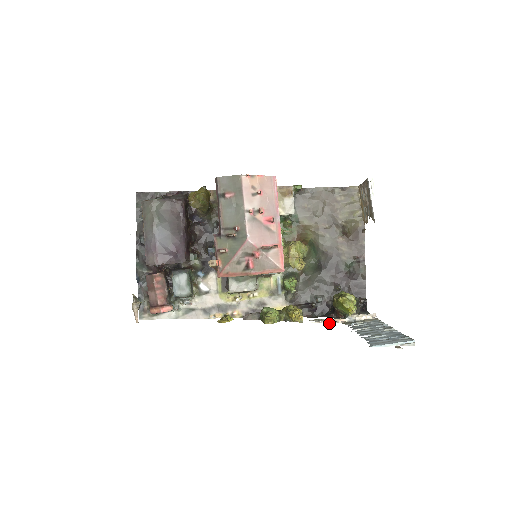
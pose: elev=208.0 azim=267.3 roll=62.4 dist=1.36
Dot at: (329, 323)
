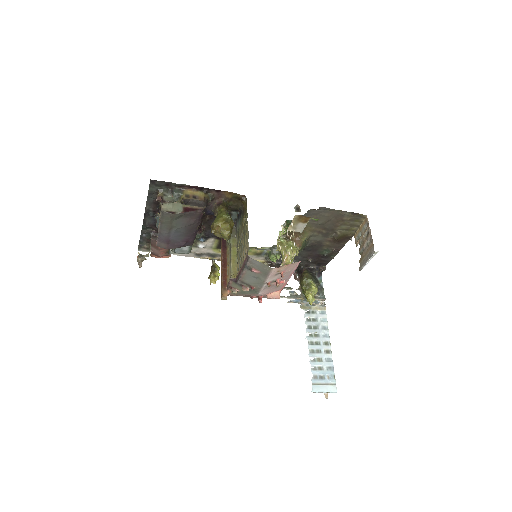
Dot at: occluded
